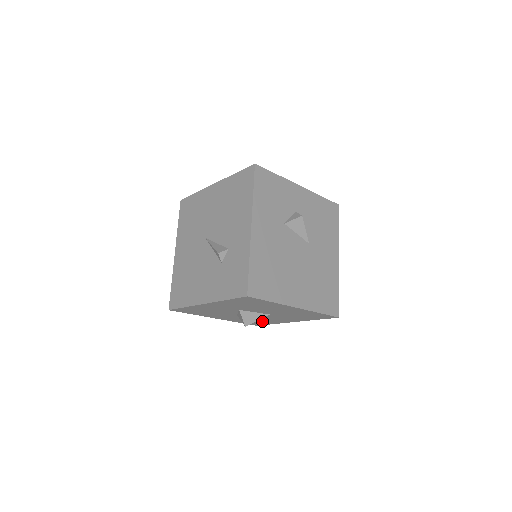
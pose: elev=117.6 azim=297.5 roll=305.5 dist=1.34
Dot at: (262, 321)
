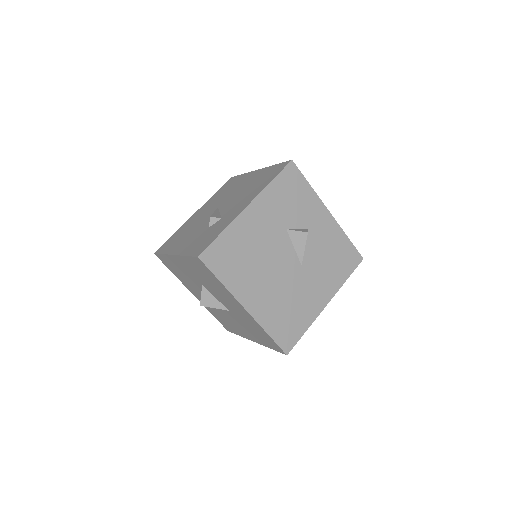
Dot at: (229, 323)
